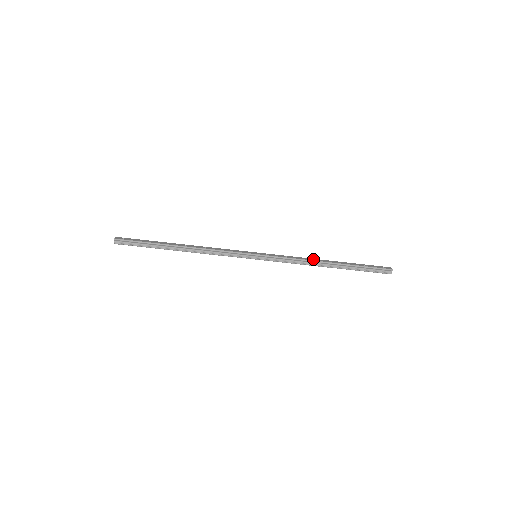
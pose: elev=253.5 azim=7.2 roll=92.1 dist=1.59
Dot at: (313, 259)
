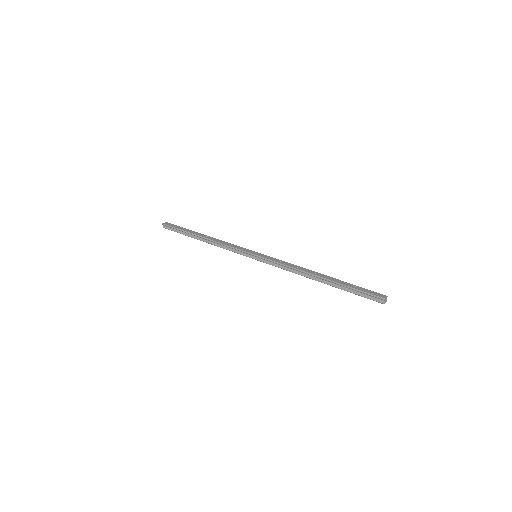
Dot at: (304, 269)
